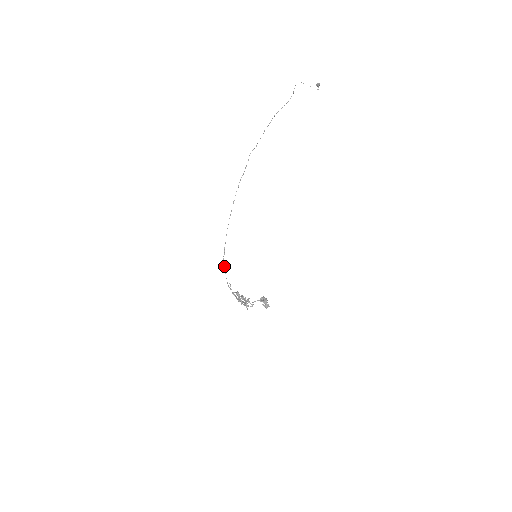
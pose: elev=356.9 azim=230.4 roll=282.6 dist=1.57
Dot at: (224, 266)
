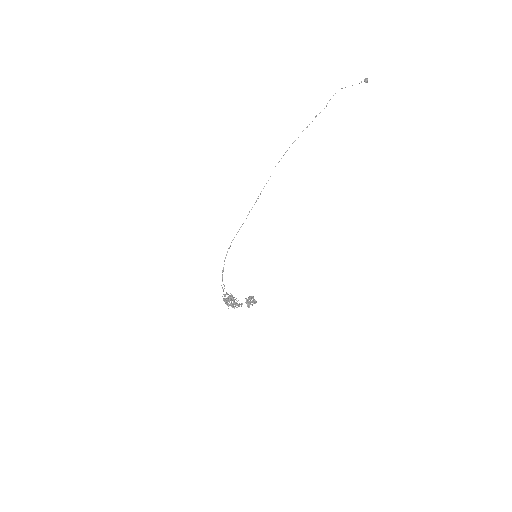
Dot at: (223, 270)
